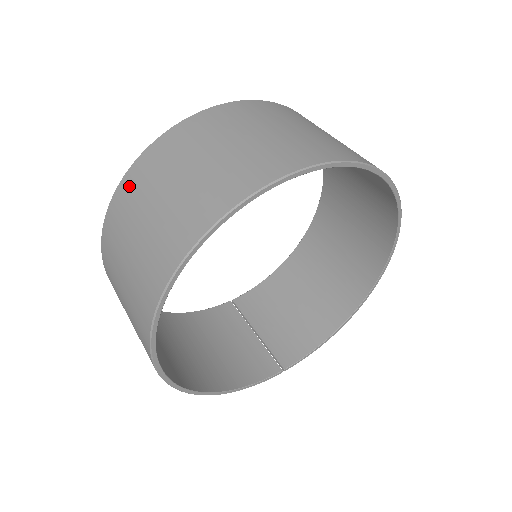
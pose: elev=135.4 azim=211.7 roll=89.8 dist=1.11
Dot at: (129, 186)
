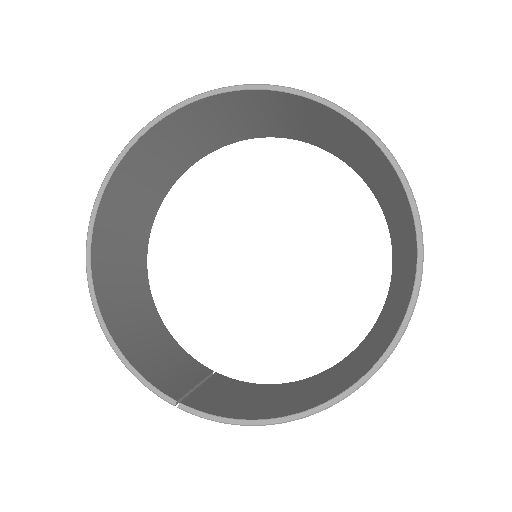
Dot at: occluded
